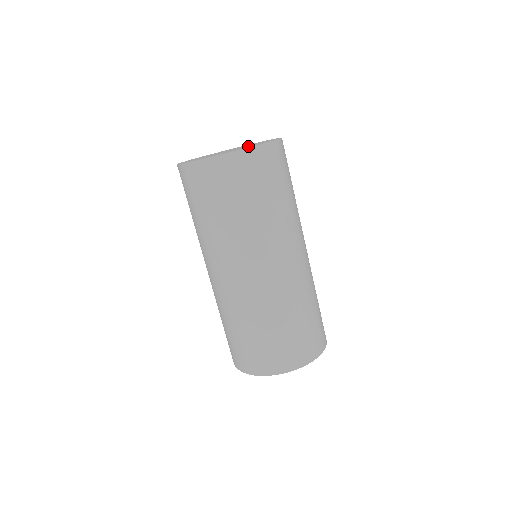
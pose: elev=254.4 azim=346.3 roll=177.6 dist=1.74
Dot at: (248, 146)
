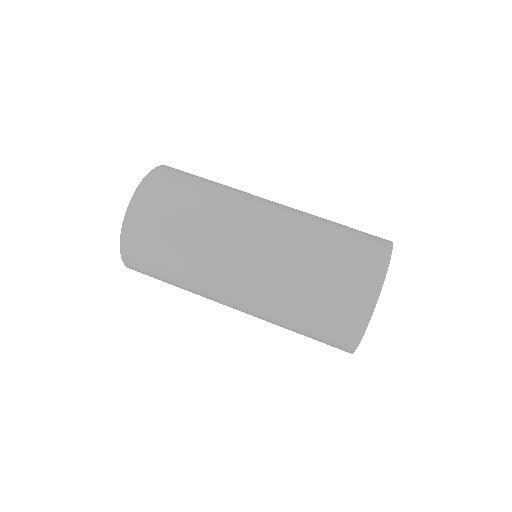
Dot at: occluded
